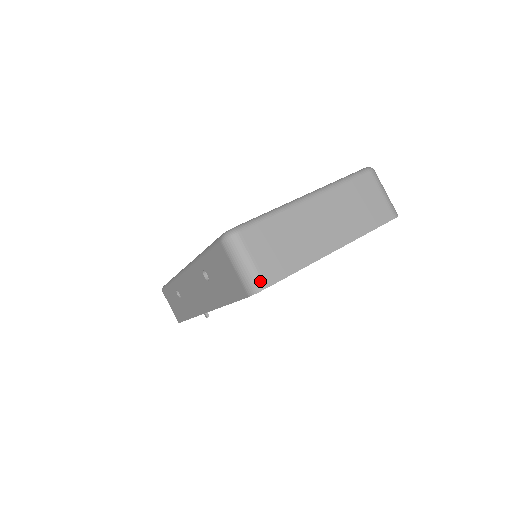
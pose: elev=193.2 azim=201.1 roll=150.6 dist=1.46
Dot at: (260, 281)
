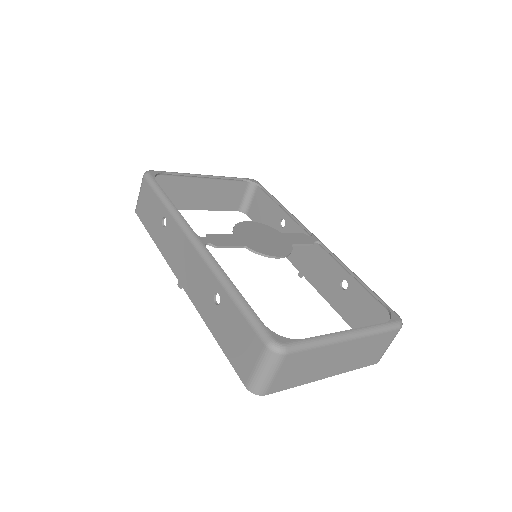
Dot at: (265, 390)
